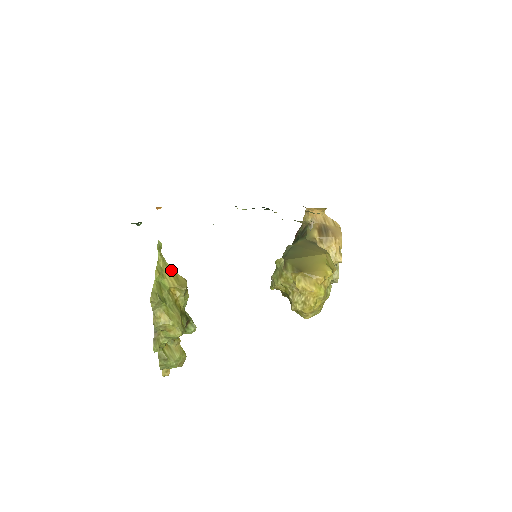
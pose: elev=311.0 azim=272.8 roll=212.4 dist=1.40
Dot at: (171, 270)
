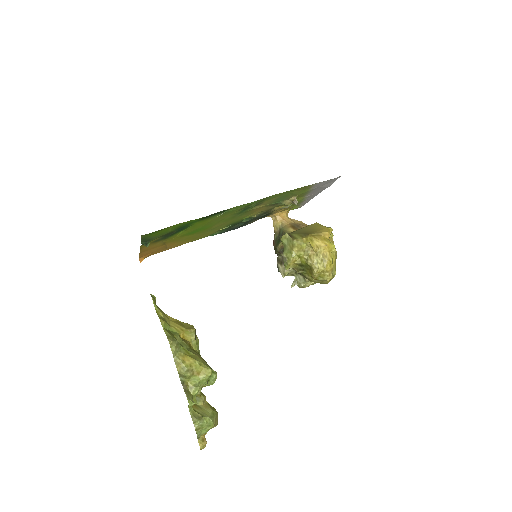
Dot at: (172, 319)
